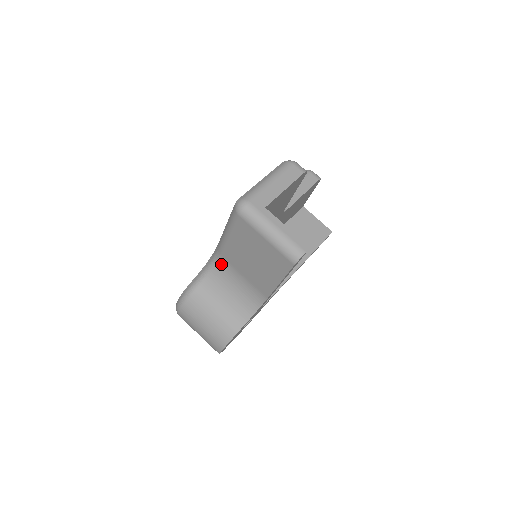
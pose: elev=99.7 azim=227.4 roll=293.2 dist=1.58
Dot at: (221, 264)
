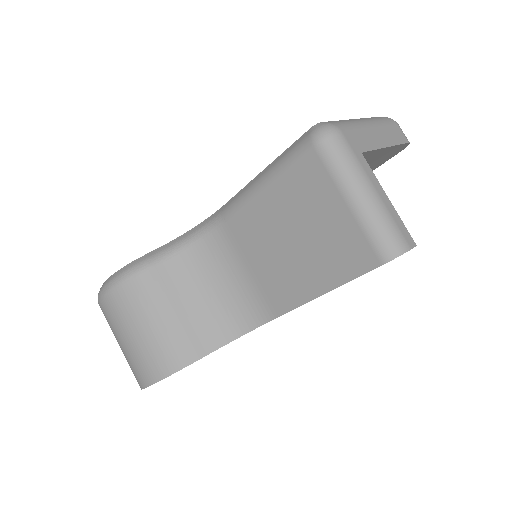
Dot at: (216, 238)
